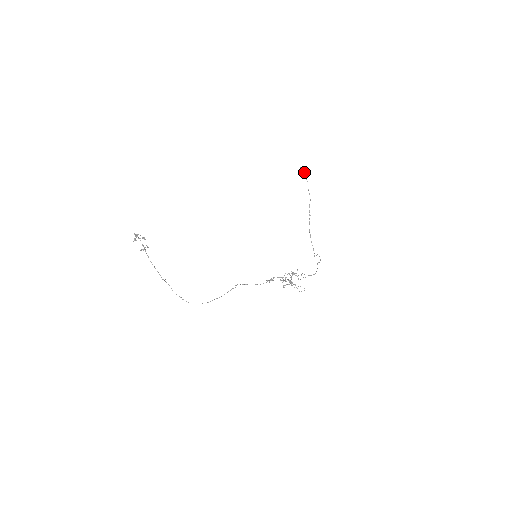
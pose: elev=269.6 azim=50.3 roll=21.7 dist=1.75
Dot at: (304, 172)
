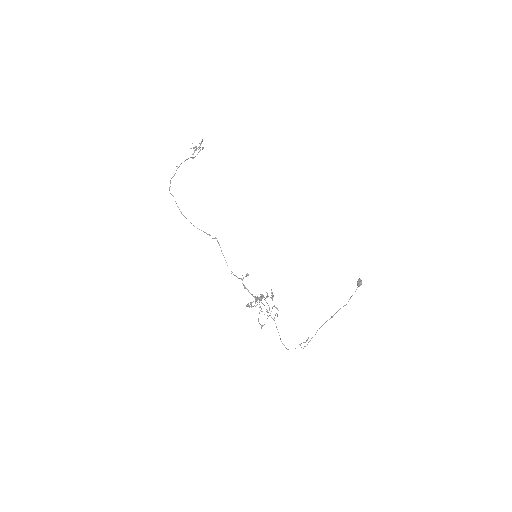
Dot at: (359, 283)
